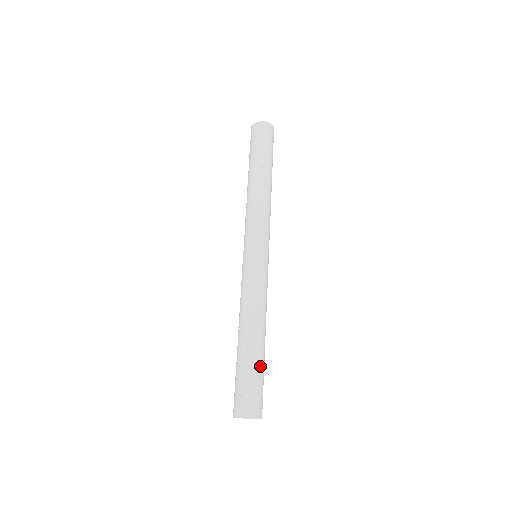
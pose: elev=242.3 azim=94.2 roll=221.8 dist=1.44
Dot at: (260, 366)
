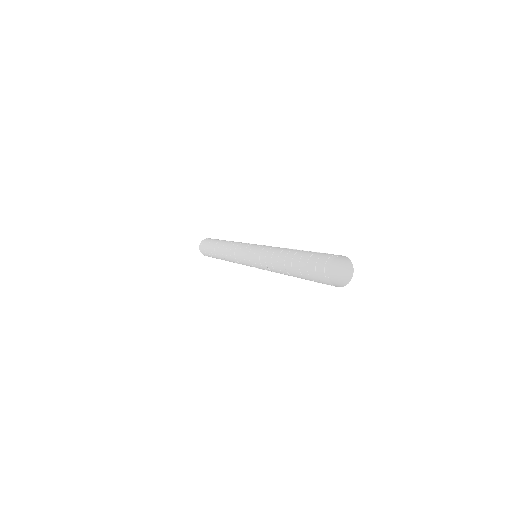
Dot at: occluded
